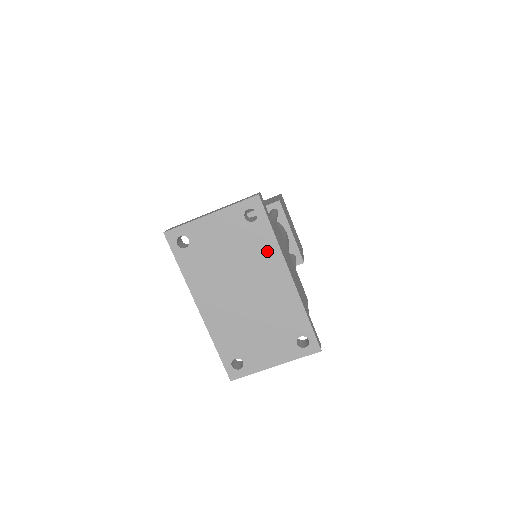
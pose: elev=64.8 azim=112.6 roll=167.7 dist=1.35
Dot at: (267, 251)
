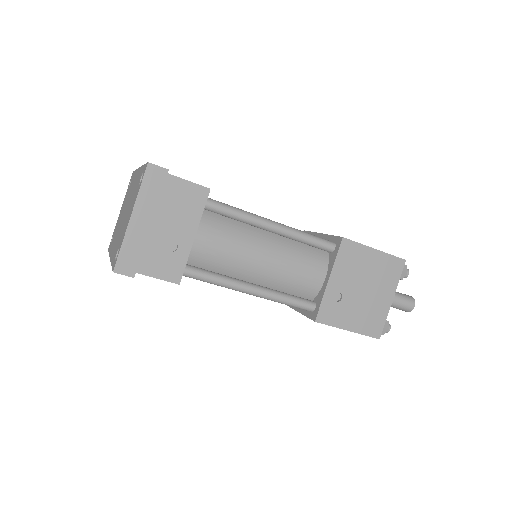
Dot at: (133, 180)
